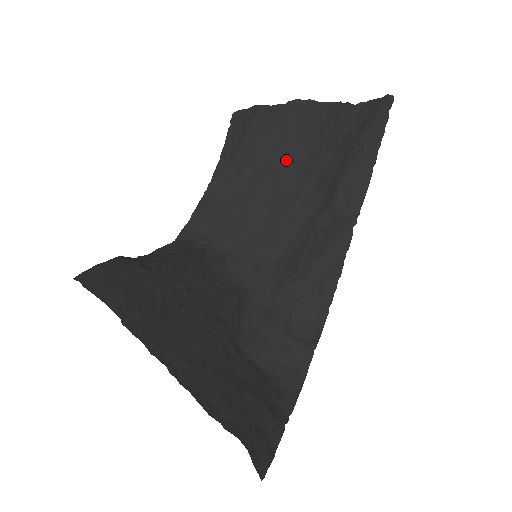
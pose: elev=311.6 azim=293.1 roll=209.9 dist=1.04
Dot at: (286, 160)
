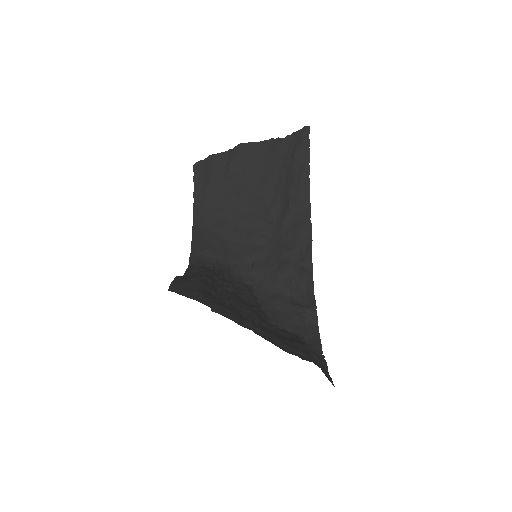
Dot at: (245, 188)
